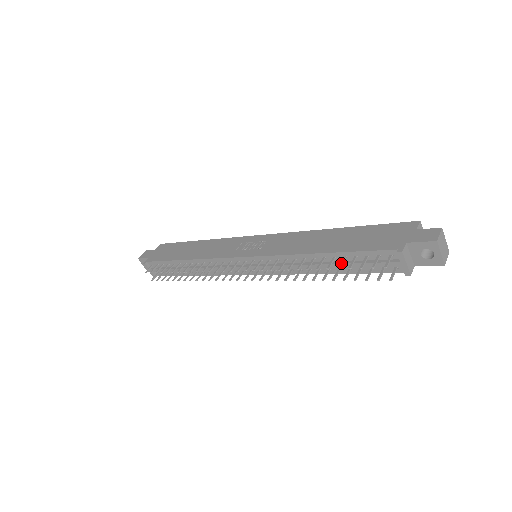
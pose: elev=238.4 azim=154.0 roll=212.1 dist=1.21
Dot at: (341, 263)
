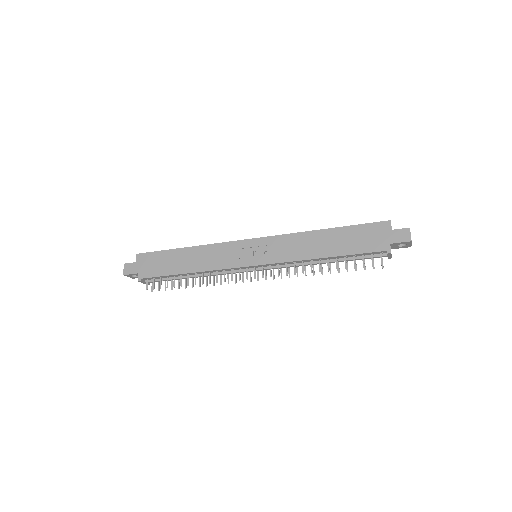
Dot at: (346, 264)
